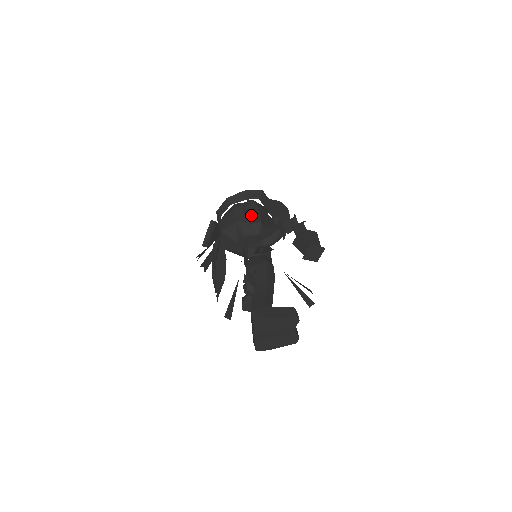
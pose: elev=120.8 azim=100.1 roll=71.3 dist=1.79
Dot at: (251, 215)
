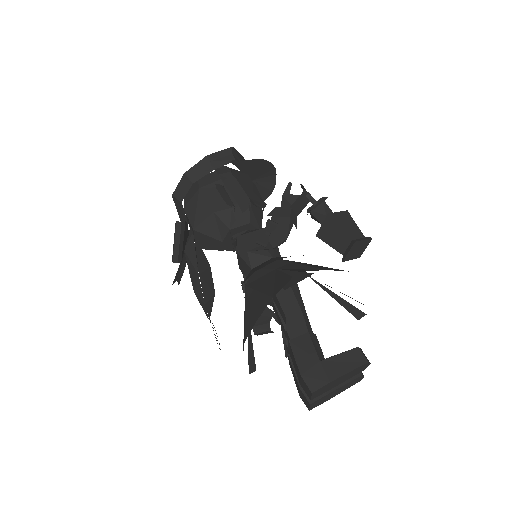
Dot at: (234, 197)
